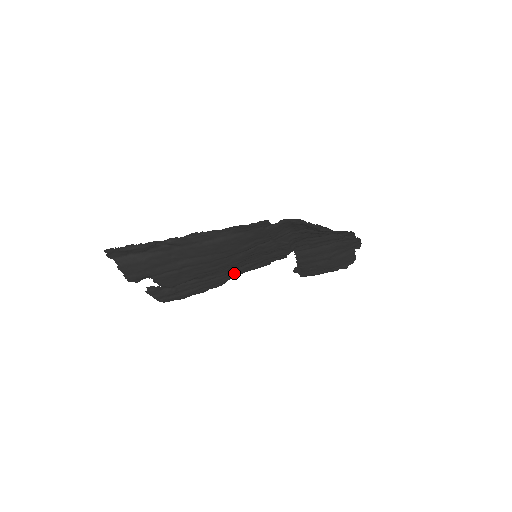
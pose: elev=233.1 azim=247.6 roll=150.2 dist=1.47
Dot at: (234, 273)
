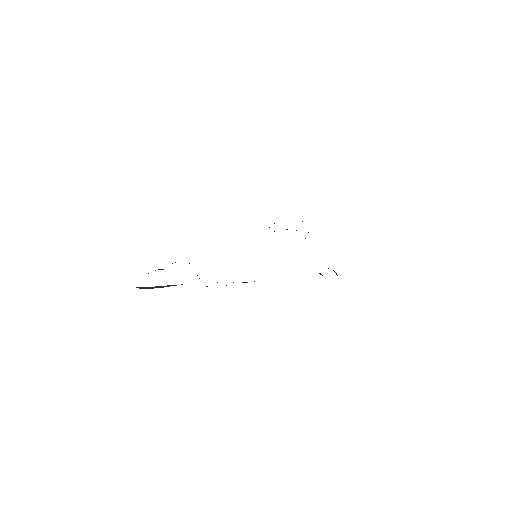
Dot at: occluded
